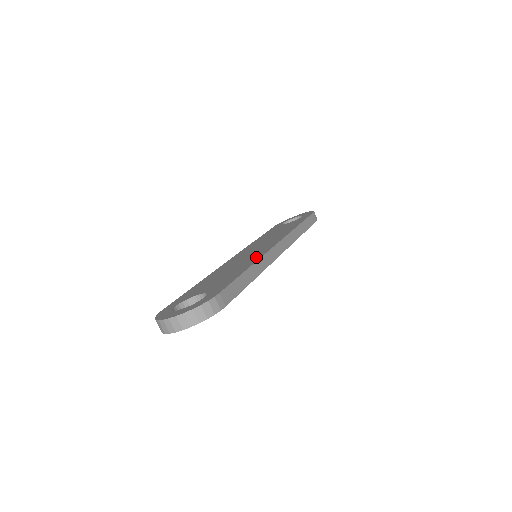
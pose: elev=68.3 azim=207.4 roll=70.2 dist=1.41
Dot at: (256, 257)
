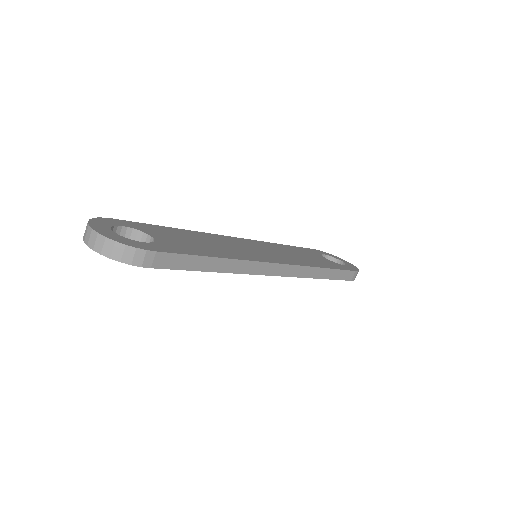
Dot at: (244, 256)
